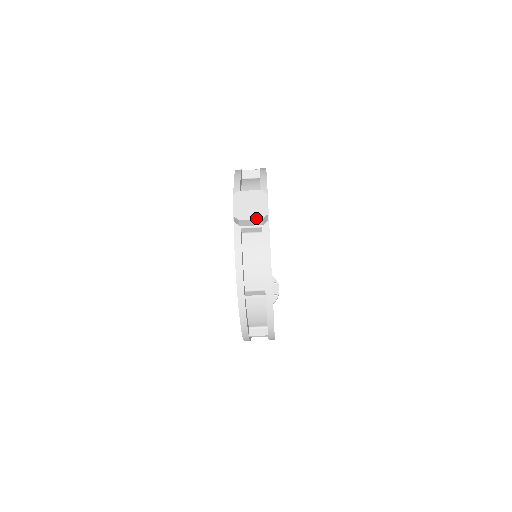
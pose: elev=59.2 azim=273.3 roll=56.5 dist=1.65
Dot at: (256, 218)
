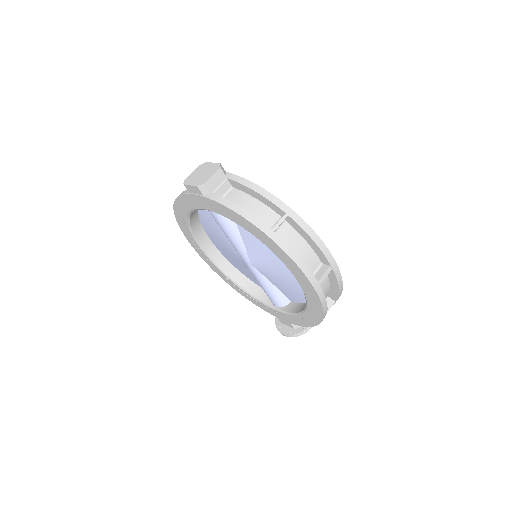
Dot at: (215, 171)
